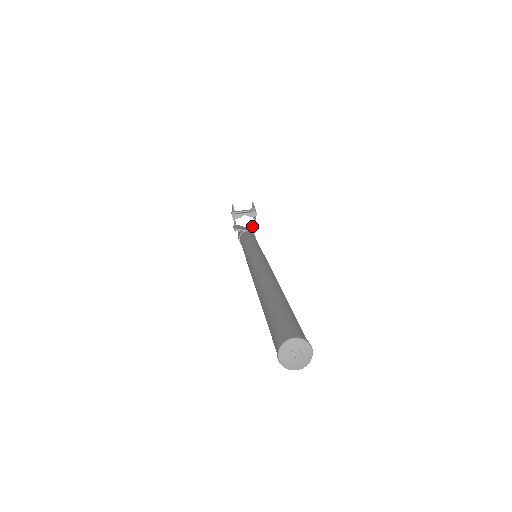
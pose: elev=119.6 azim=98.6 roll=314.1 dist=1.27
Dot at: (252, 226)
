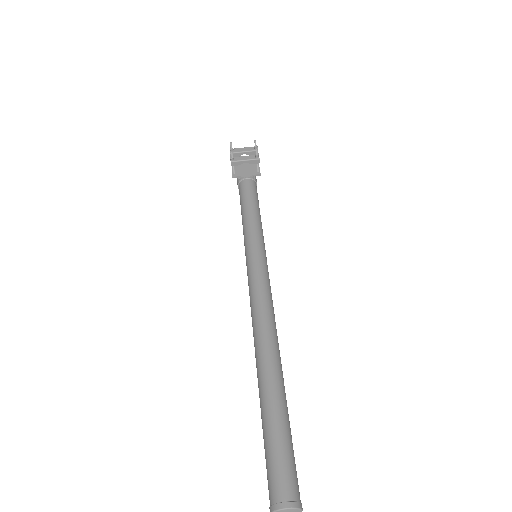
Dot at: (253, 171)
